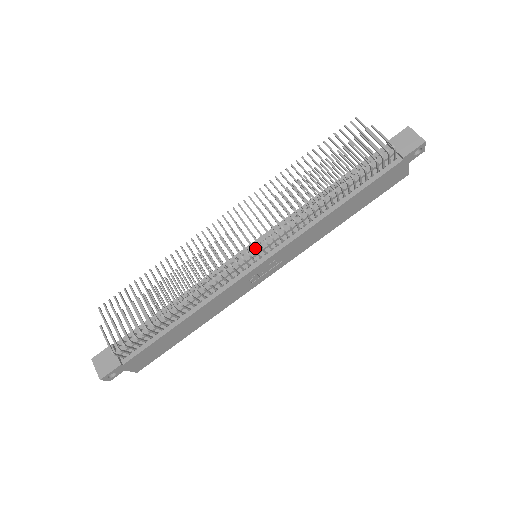
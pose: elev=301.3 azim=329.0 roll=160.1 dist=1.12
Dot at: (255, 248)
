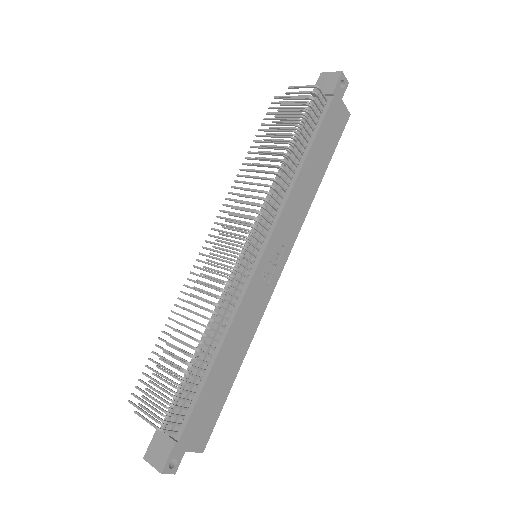
Dot at: (249, 246)
